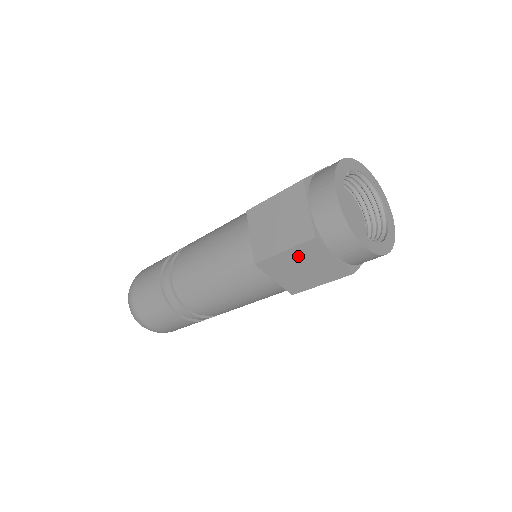
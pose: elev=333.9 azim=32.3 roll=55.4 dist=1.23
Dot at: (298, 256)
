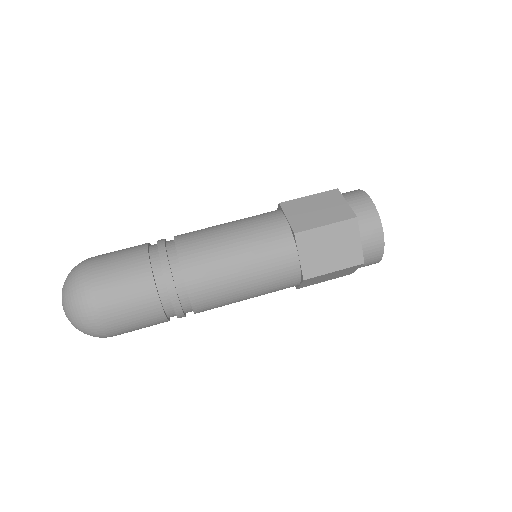
Dot at: (339, 272)
